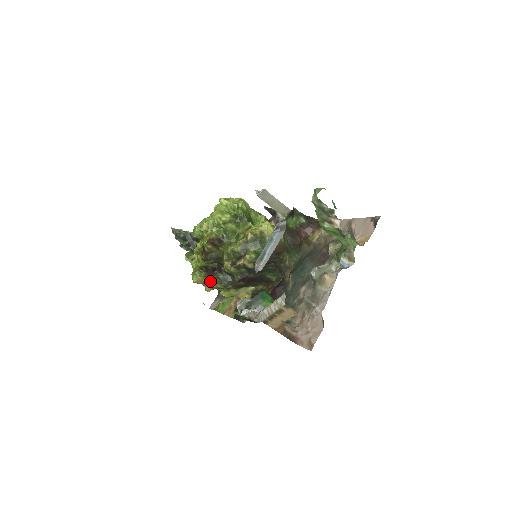
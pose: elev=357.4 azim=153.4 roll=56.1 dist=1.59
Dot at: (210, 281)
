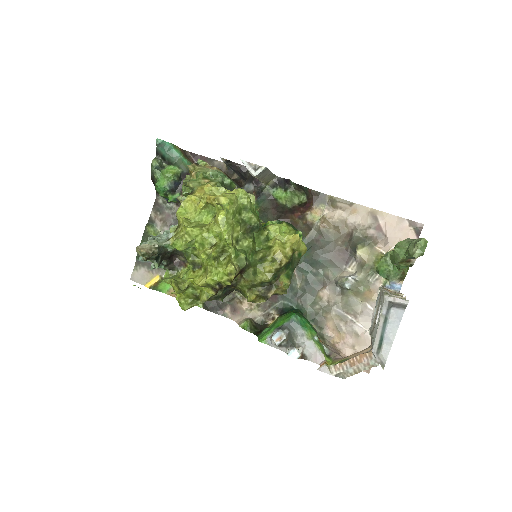
Dot at: occluded
